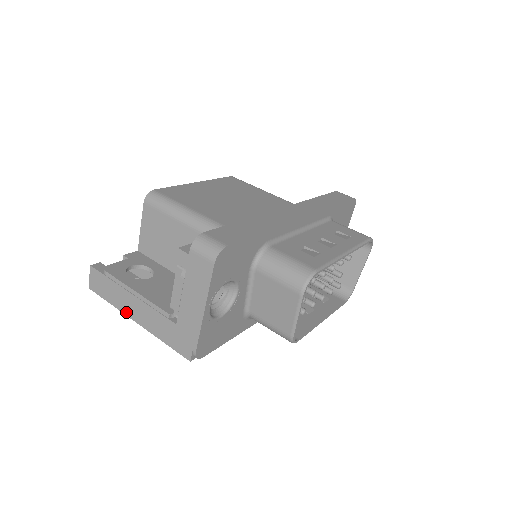
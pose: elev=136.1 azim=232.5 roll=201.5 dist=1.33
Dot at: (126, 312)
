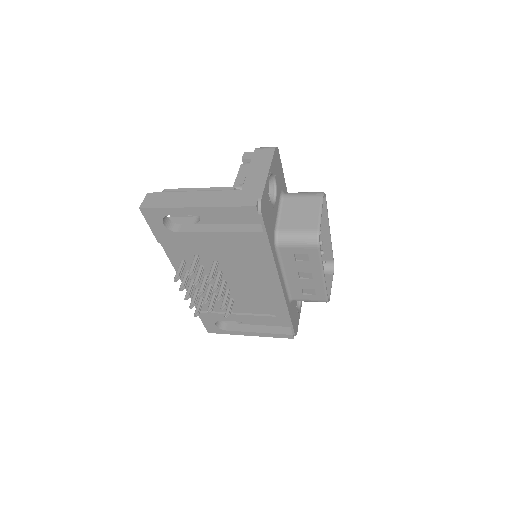
Dot at: (185, 205)
